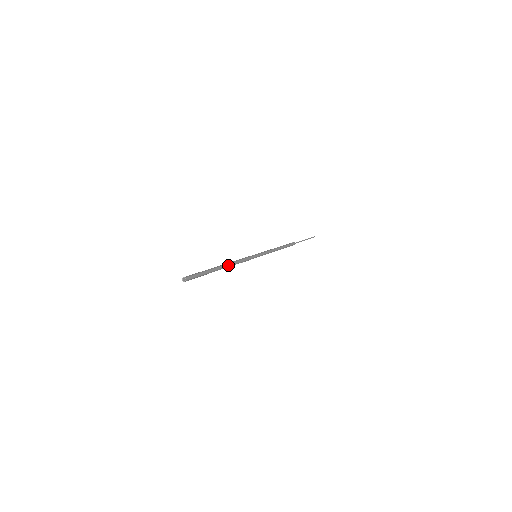
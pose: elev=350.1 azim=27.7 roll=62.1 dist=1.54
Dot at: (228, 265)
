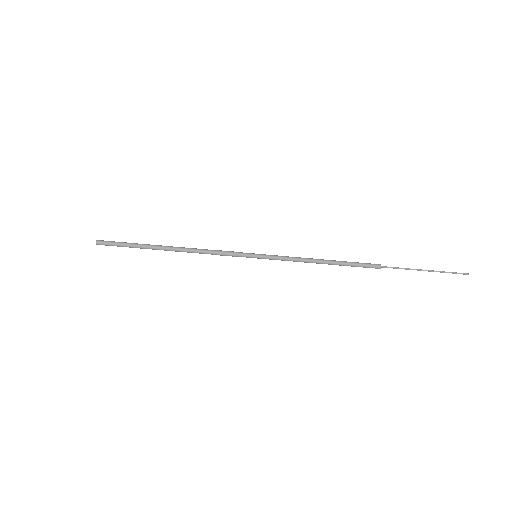
Dot at: (182, 248)
